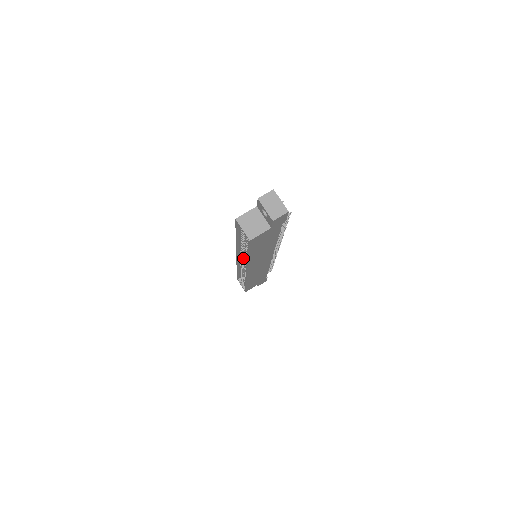
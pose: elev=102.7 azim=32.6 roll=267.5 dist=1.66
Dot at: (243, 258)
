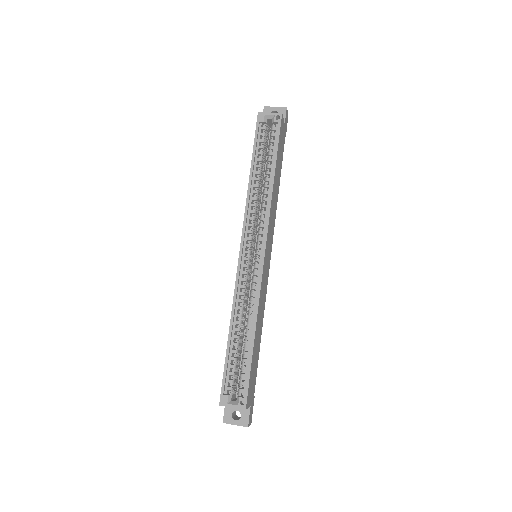
Dot at: (251, 238)
